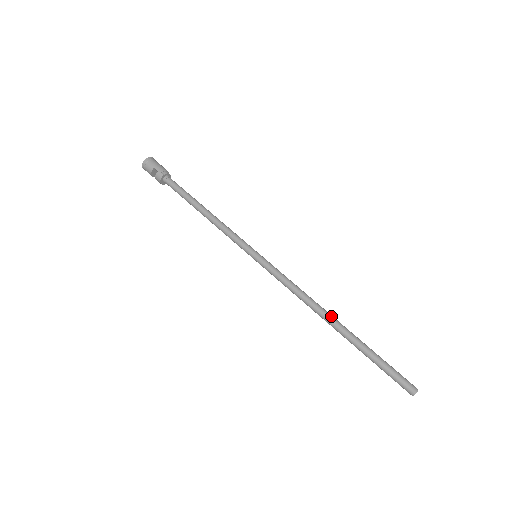
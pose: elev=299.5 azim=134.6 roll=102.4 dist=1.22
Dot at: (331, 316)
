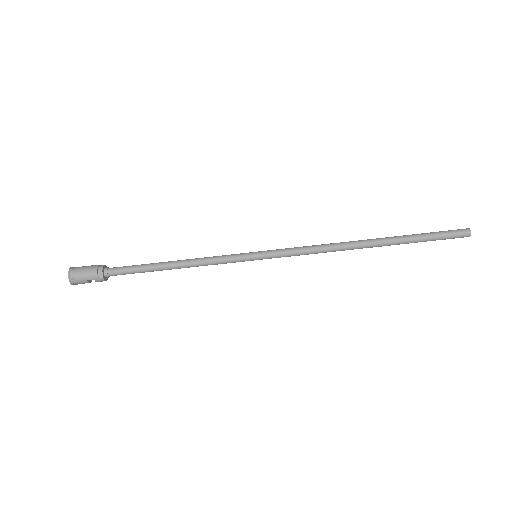
Dot at: (362, 244)
